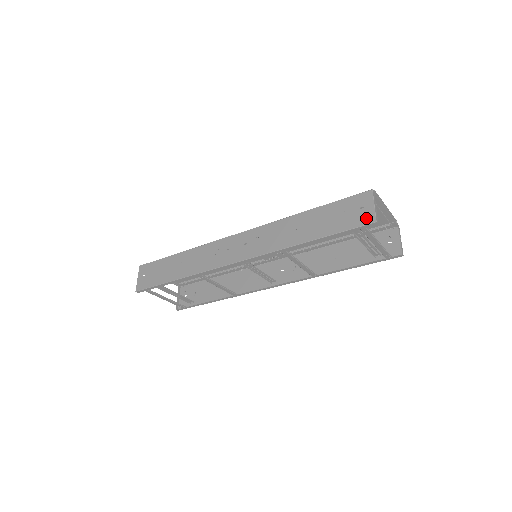
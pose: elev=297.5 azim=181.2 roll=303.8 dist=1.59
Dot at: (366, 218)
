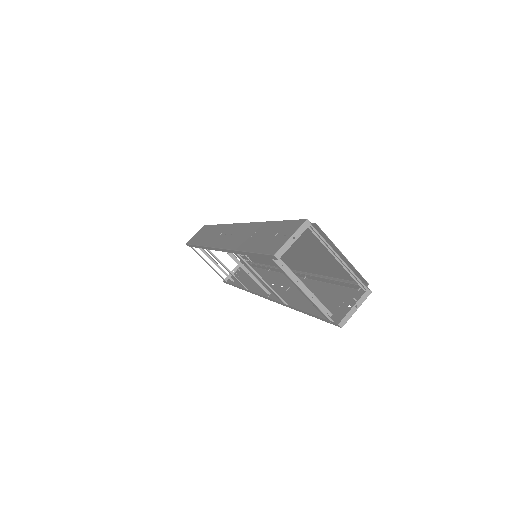
Dot at: (275, 247)
